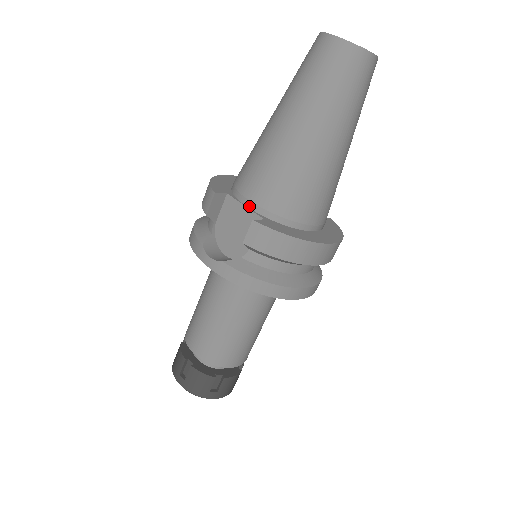
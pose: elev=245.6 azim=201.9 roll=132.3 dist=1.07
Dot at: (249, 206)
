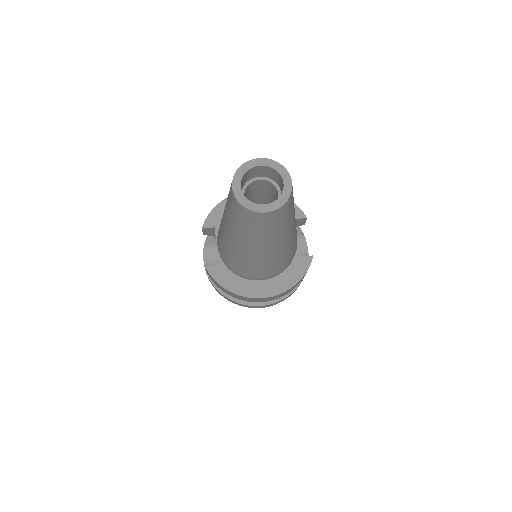
Dot at: (218, 248)
